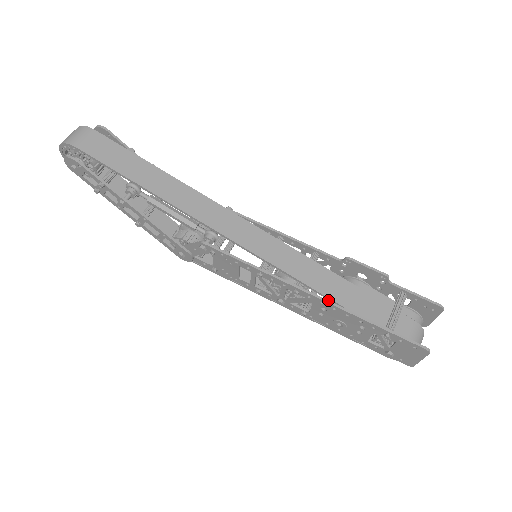
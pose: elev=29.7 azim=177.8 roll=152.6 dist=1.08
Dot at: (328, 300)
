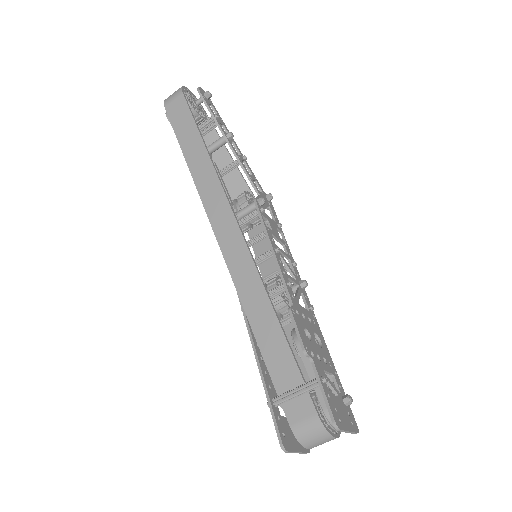
Dot at: (251, 334)
